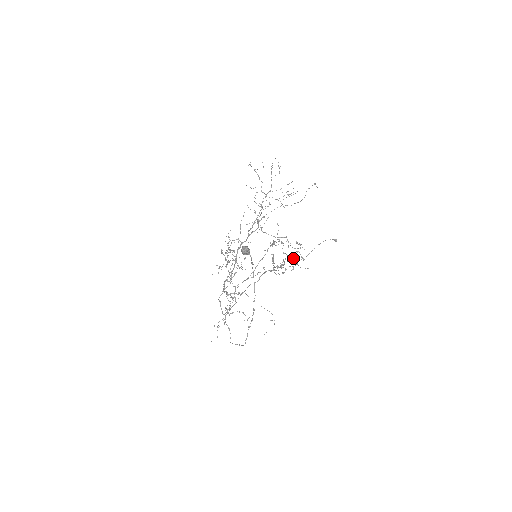
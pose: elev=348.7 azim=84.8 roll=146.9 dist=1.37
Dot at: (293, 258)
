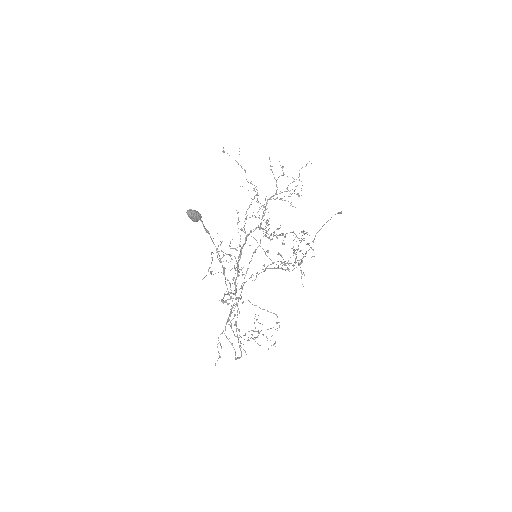
Dot at: (298, 249)
